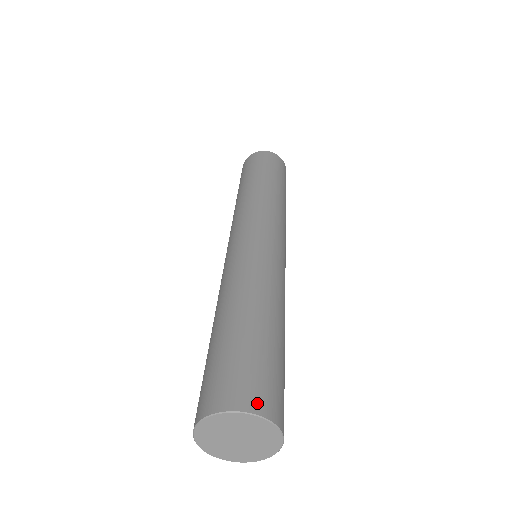
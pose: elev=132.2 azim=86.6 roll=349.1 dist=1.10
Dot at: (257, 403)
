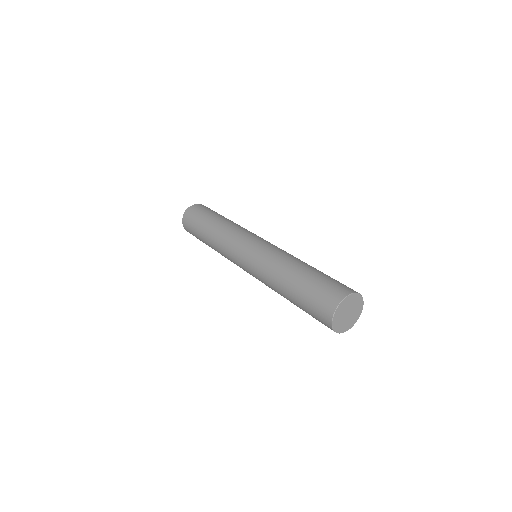
Dot at: (352, 290)
